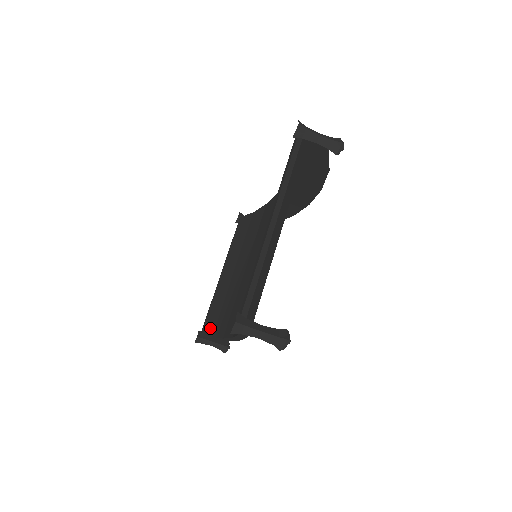
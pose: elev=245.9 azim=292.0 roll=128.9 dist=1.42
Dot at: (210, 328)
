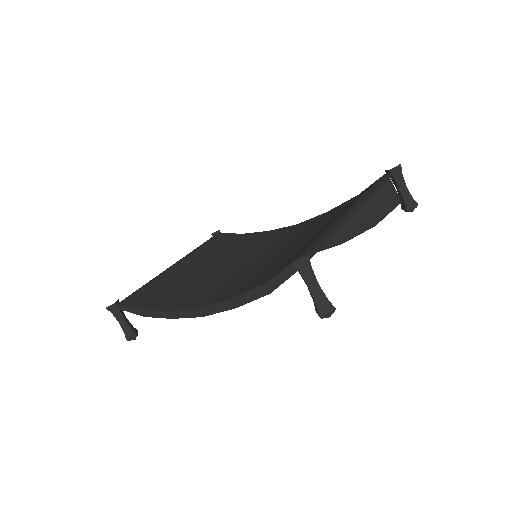
Dot at: (141, 301)
